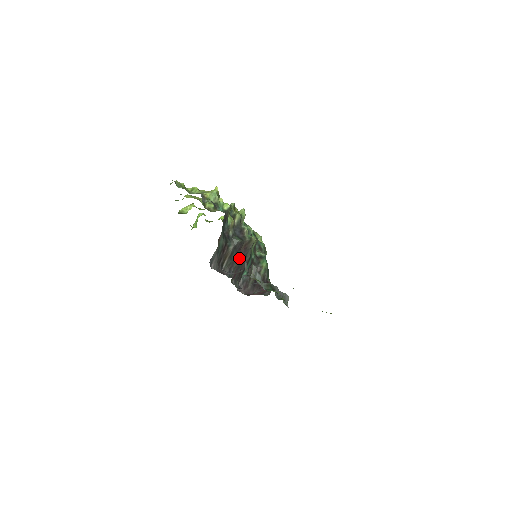
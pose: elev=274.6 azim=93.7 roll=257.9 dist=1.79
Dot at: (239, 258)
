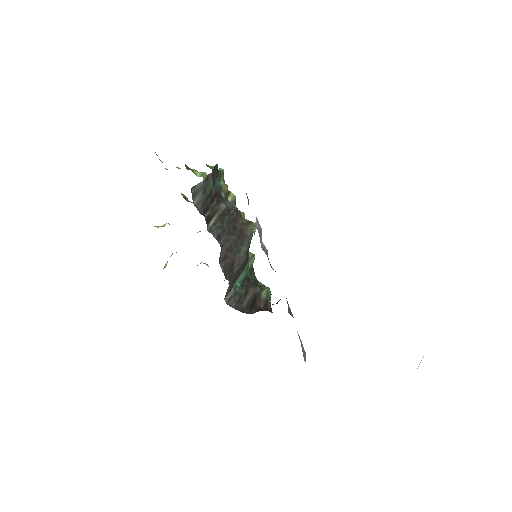
Dot at: (233, 234)
